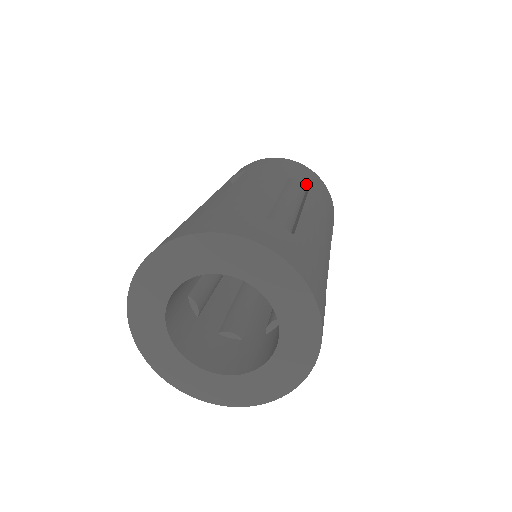
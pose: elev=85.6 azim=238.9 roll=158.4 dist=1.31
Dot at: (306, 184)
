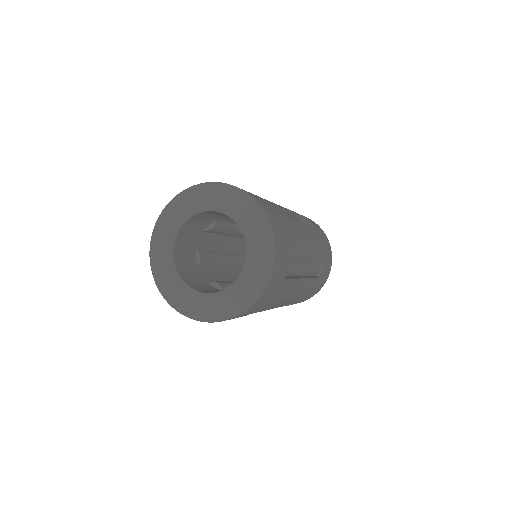
Dot at: occluded
